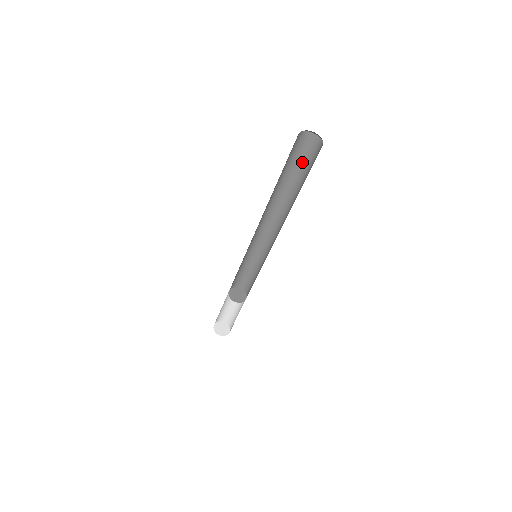
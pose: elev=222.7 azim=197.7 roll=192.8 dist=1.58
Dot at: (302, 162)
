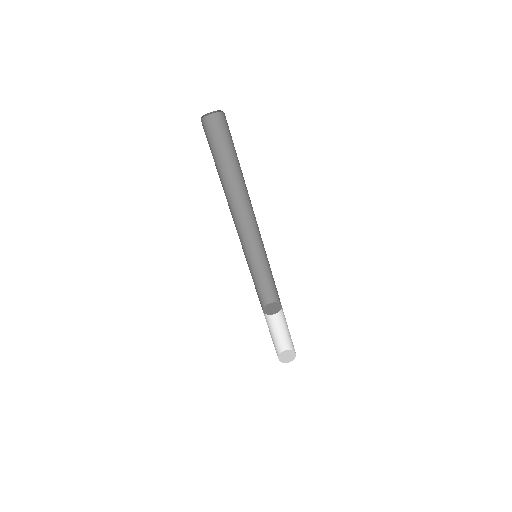
Dot at: (229, 143)
